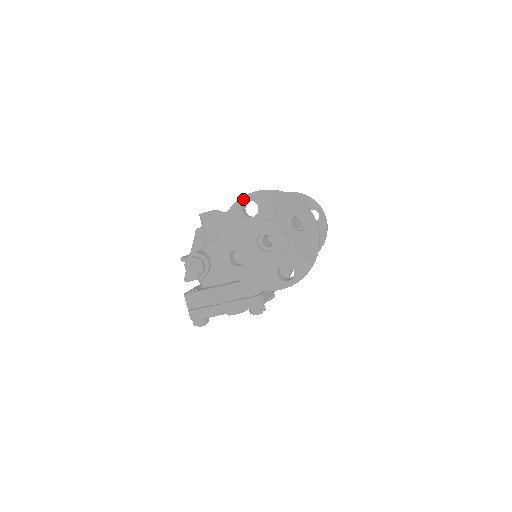
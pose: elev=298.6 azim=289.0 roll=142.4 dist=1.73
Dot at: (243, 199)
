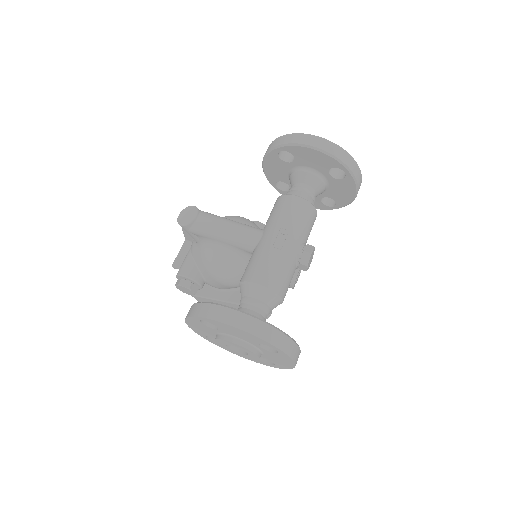
Dot at: (197, 318)
